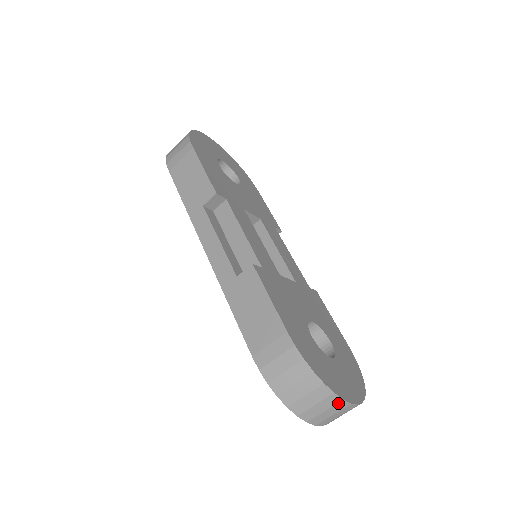
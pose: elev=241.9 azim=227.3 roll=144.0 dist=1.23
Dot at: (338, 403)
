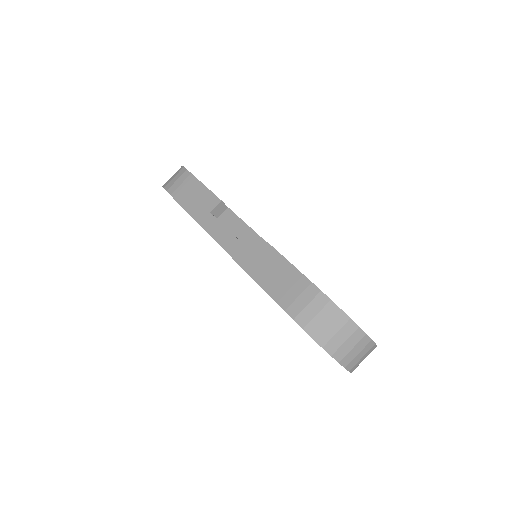
Dot at: (362, 338)
